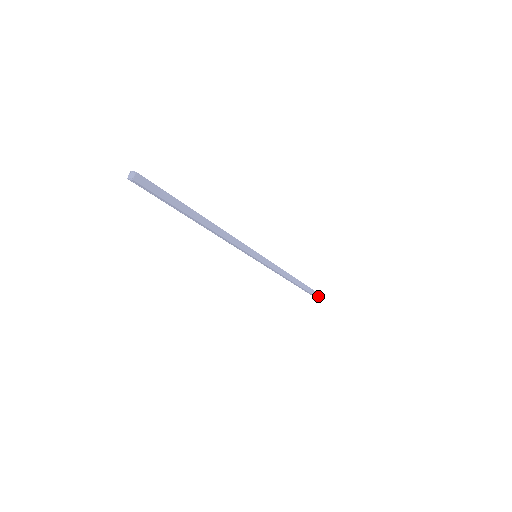
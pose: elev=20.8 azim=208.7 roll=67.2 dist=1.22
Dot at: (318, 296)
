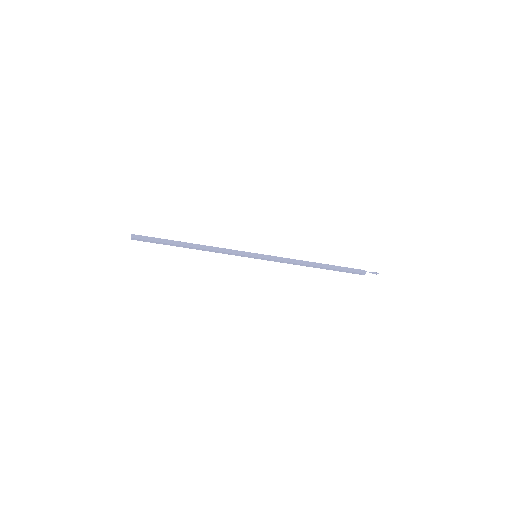
Dot at: (364, 272)
